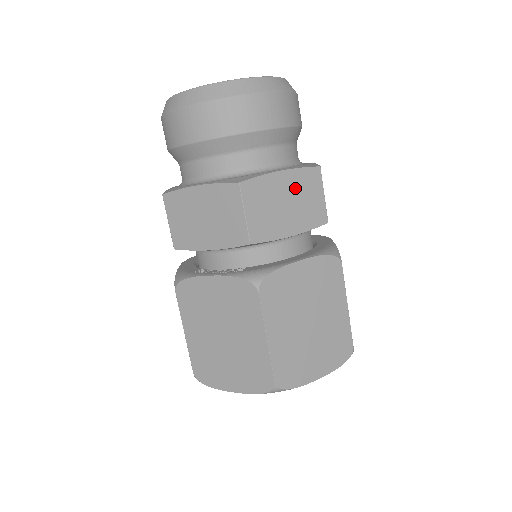
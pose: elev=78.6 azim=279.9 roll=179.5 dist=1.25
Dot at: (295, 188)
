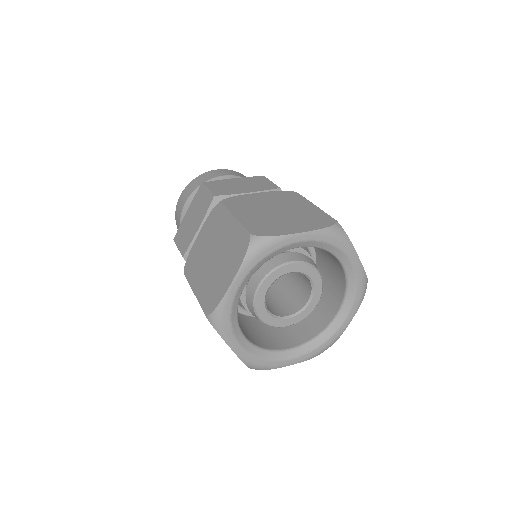
Dot at: (246, 182)
